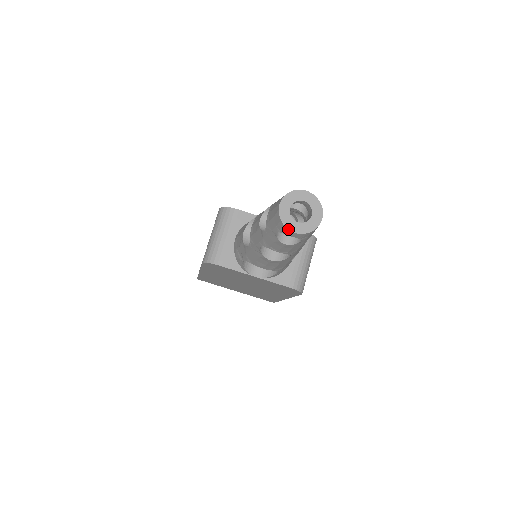
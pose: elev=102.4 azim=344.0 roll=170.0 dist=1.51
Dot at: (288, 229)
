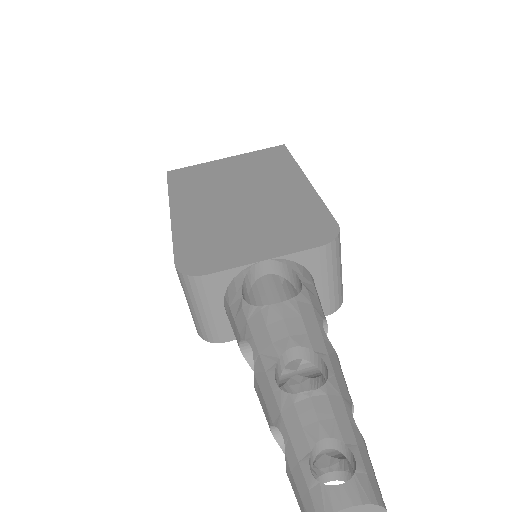
Dot at: out of frame
